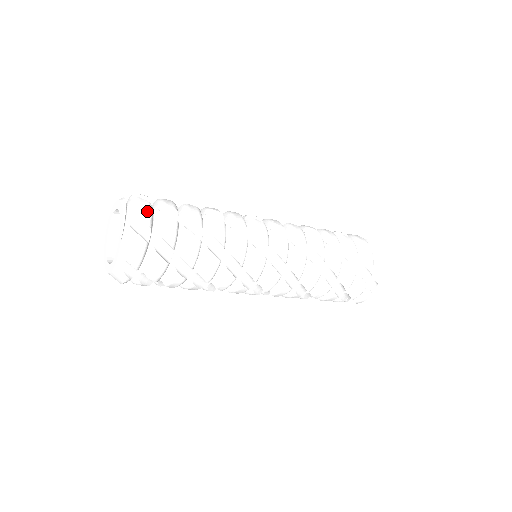
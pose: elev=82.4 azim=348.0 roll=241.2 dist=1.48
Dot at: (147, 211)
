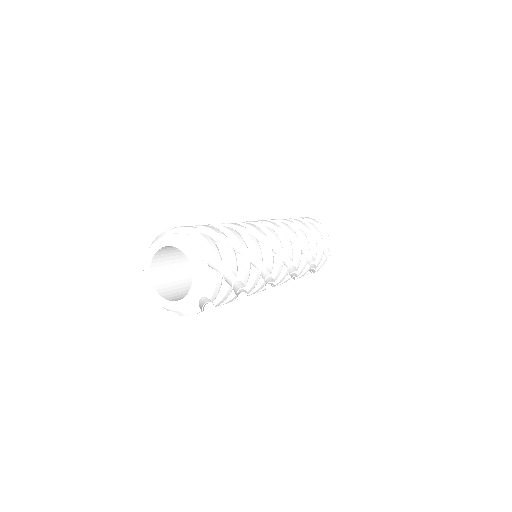
Dot at: (218, 291)
